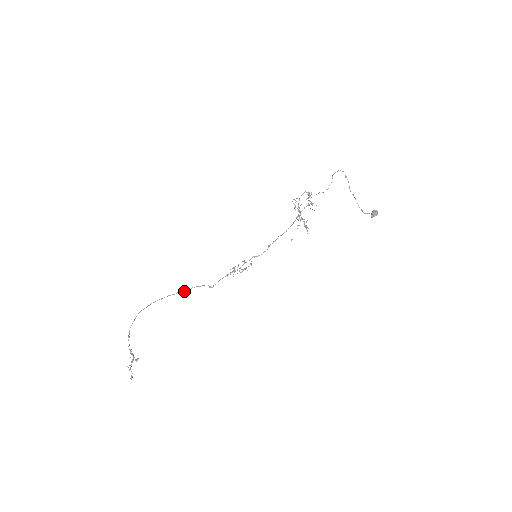
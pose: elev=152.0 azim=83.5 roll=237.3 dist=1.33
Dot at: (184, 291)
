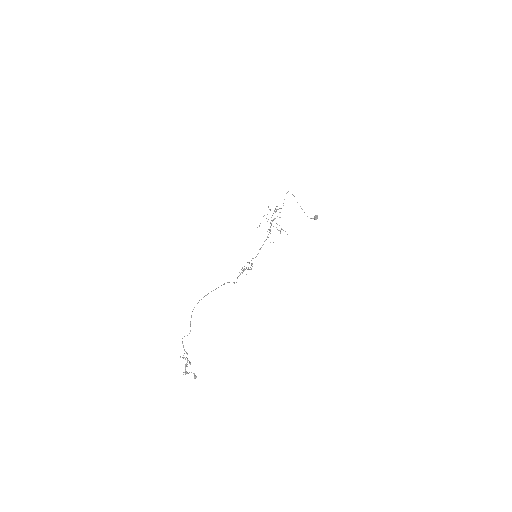
Dot at: occluded
